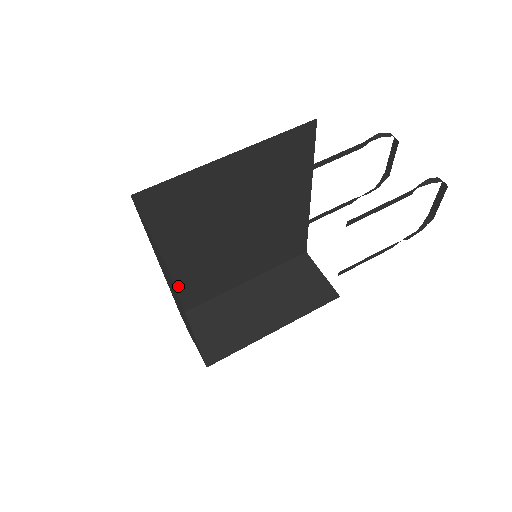
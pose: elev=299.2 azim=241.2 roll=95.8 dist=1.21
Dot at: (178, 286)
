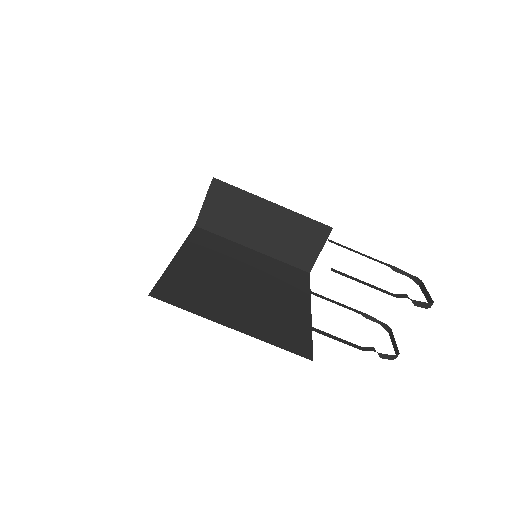
Dot at: occluded
